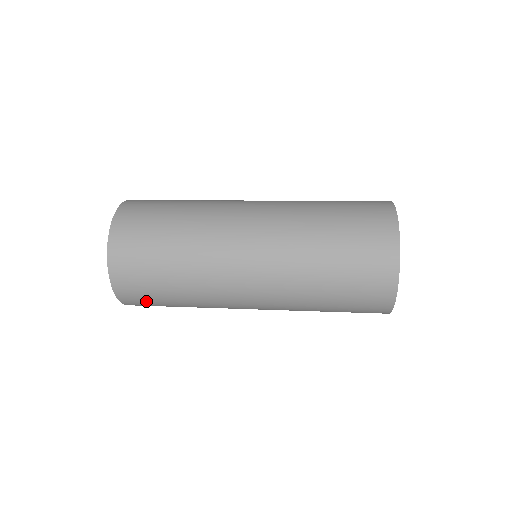
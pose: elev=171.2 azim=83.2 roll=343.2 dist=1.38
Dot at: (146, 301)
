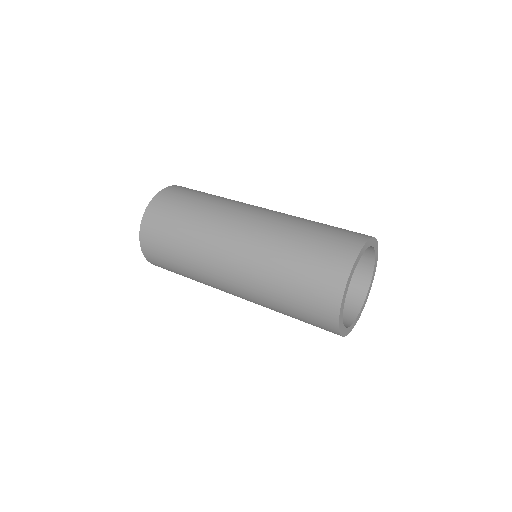
Dot at: (160, 259)
